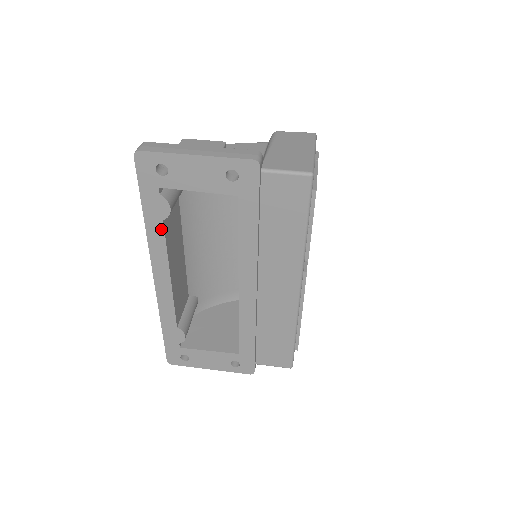
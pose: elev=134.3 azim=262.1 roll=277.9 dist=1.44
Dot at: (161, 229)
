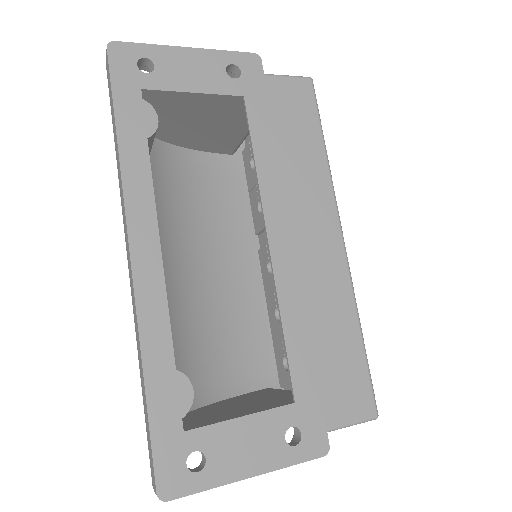
Dot at: (144, 154)
